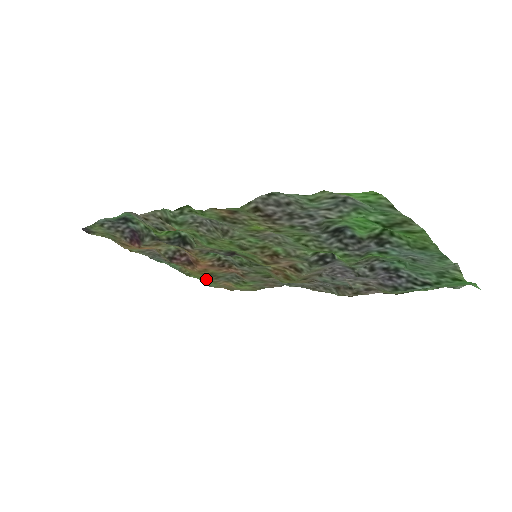
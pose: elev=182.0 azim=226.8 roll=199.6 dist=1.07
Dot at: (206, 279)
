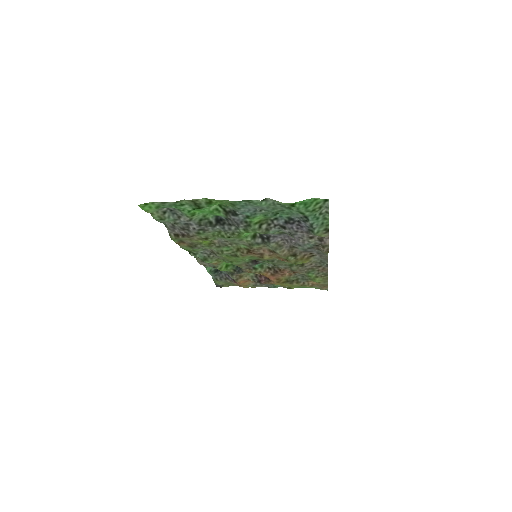
Dot at: (296, 286)
